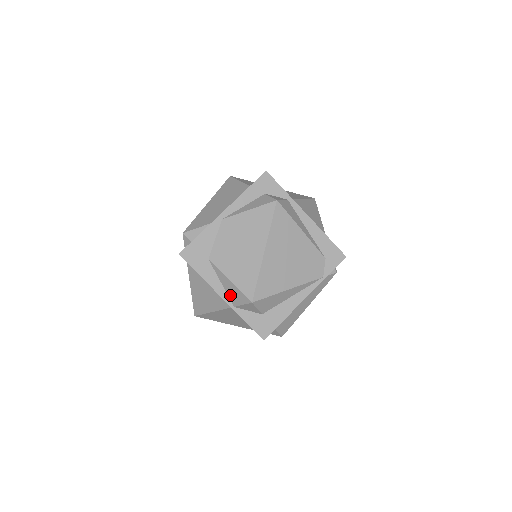
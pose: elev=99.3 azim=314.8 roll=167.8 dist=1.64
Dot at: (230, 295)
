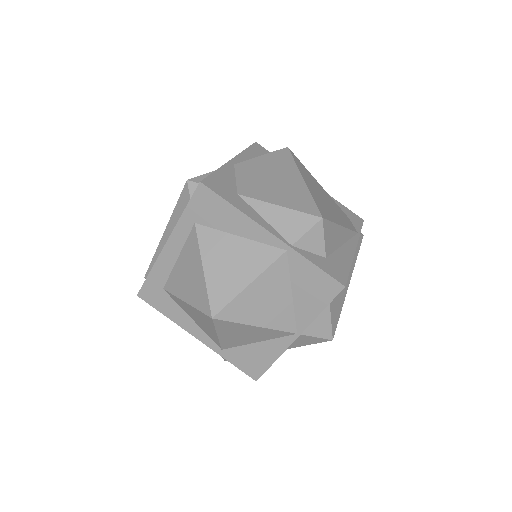
Dot at: (282, 230)
